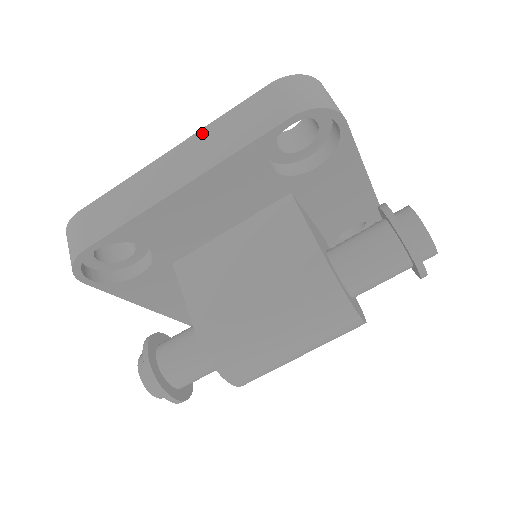
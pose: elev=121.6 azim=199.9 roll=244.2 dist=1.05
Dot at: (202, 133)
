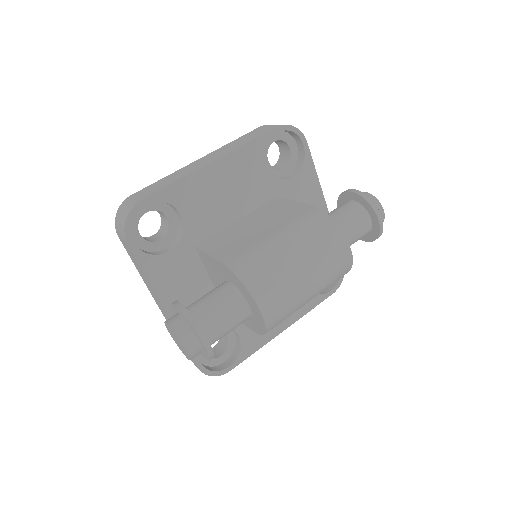
Dot at: (221, 148)
